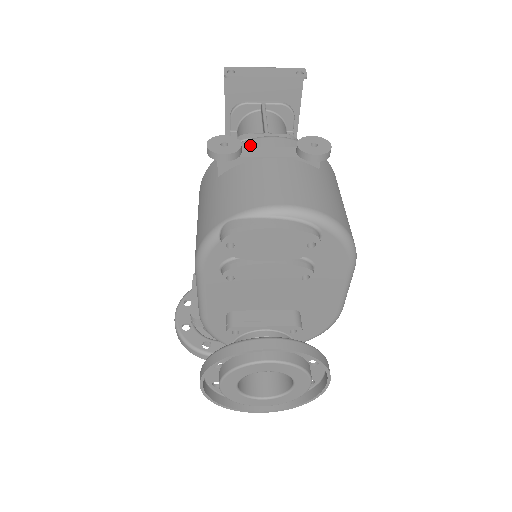
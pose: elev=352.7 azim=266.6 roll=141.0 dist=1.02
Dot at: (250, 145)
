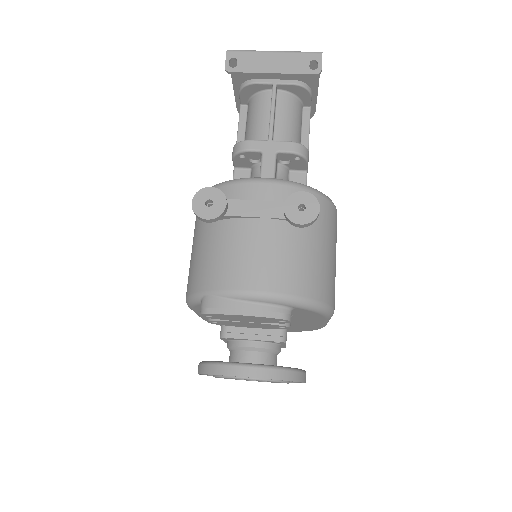
Dot at: (239, 192)
